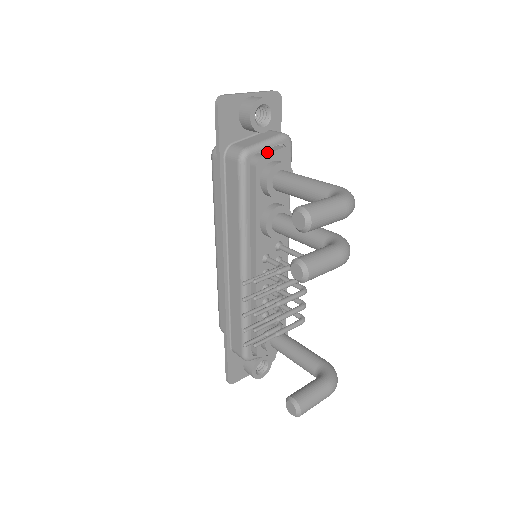
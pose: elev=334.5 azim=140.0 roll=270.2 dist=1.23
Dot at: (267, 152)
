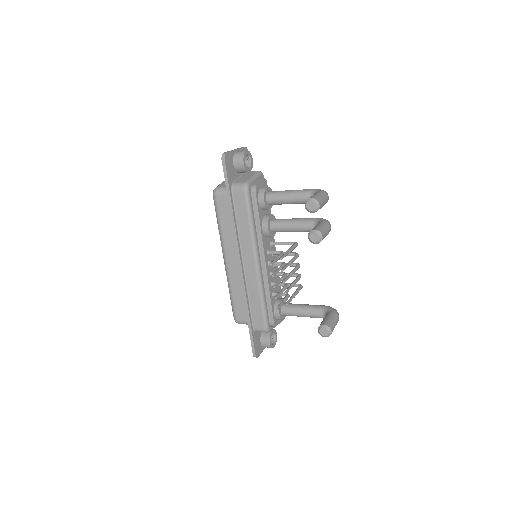
Dot at: (257, 182)
